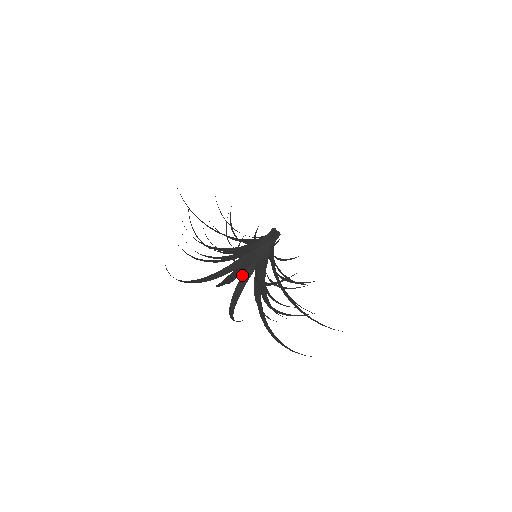
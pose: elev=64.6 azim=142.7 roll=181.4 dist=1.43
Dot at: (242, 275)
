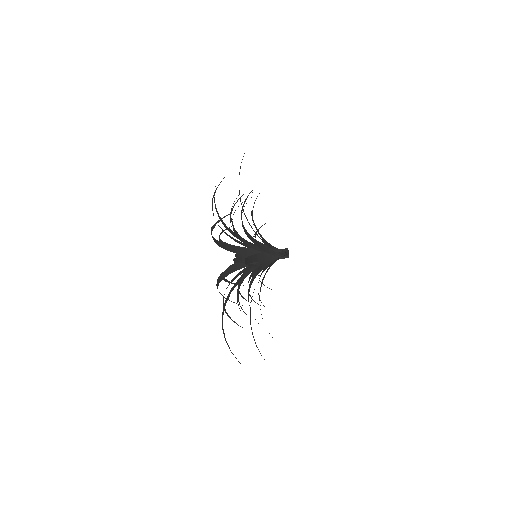
Dot at: (237, 240)
